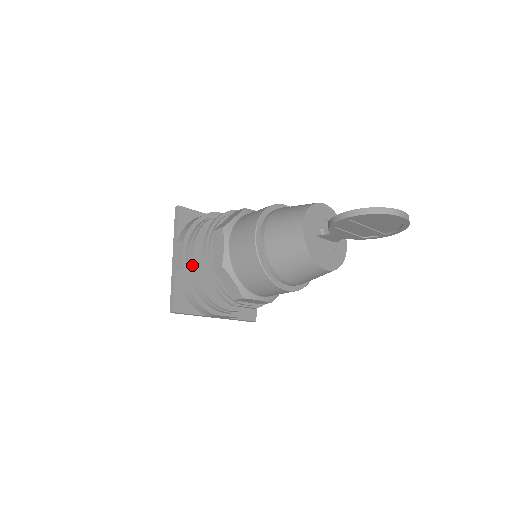
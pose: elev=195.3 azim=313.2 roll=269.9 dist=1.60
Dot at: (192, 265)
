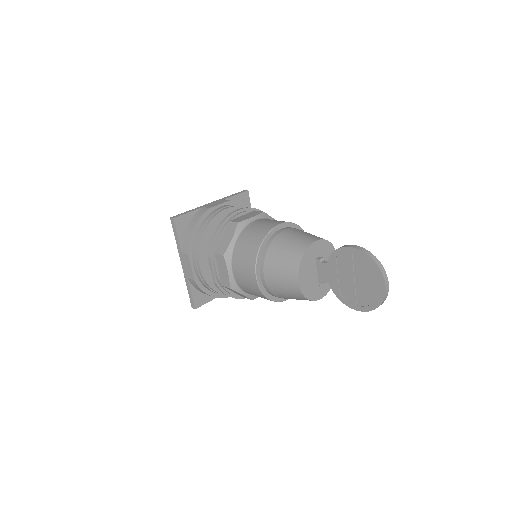
Dot at: (218, 212)
